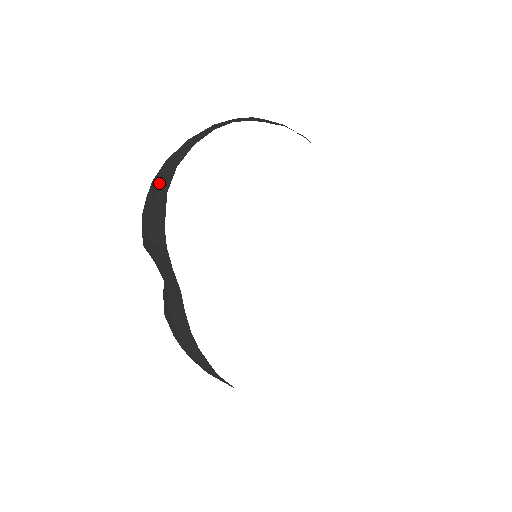
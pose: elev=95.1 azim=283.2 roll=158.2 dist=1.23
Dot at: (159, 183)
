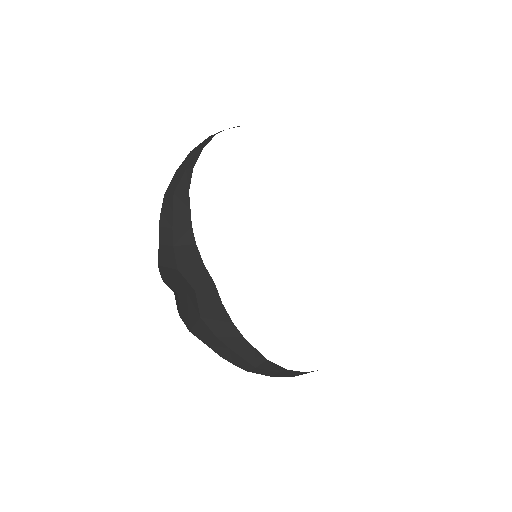
Dot at: (176, 189)
